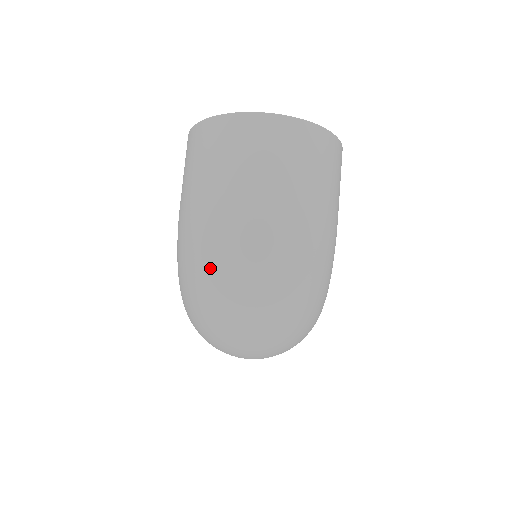
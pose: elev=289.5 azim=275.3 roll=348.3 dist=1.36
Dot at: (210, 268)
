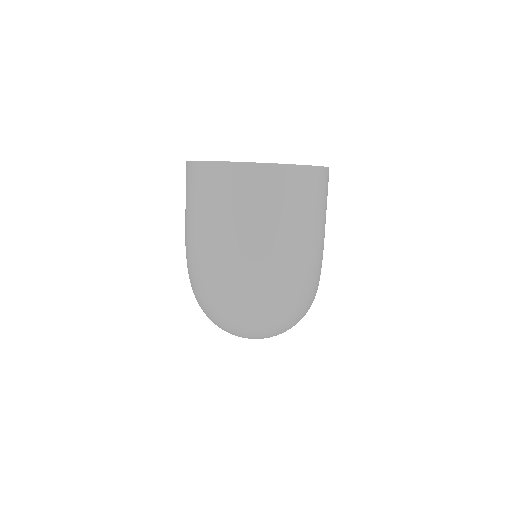
Dot at: (214, 293)
